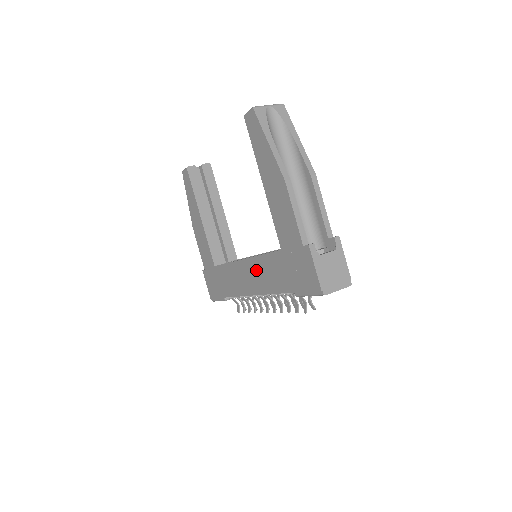
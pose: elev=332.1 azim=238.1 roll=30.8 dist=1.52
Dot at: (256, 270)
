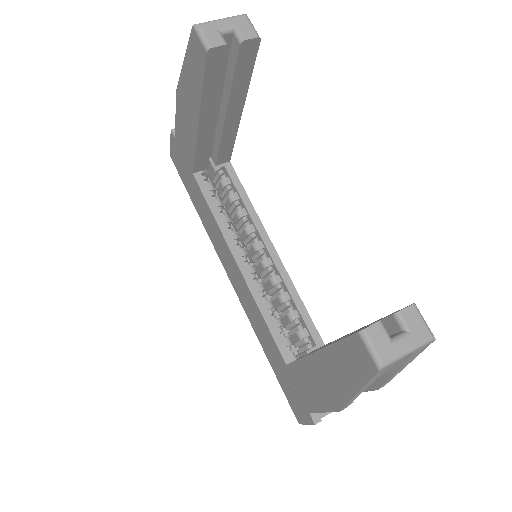
Dot at: (247, 297)
